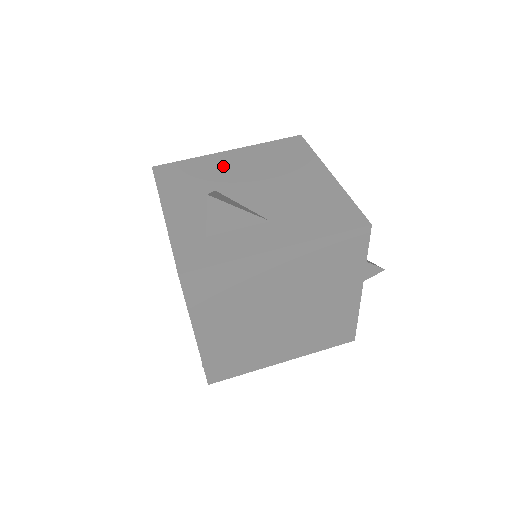
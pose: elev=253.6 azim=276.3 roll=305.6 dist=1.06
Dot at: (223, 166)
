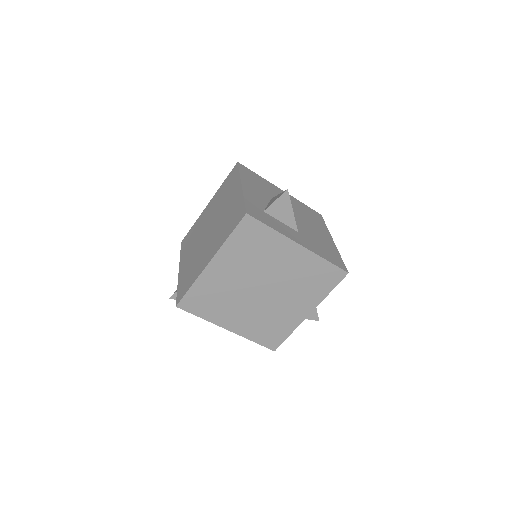
Dot at: (277, 193)
